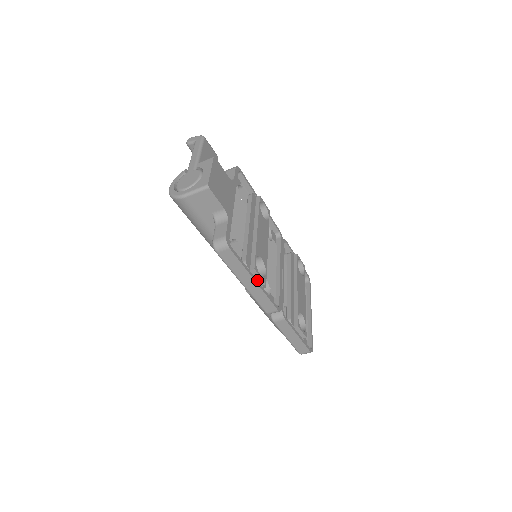
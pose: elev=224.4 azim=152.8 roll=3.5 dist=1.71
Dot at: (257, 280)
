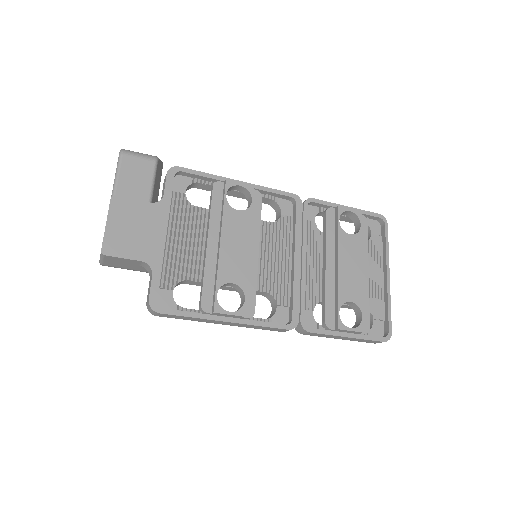
Dot at: (232, 316)
